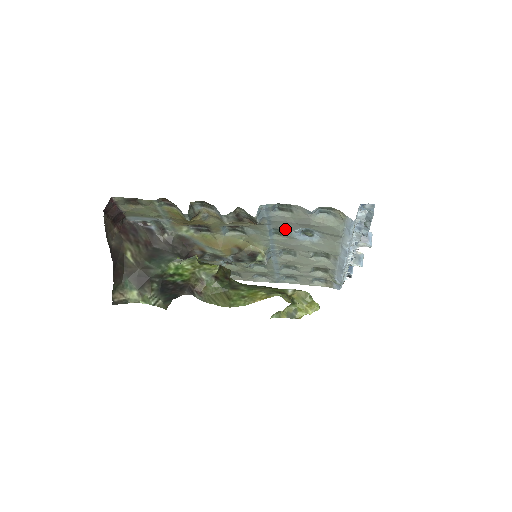
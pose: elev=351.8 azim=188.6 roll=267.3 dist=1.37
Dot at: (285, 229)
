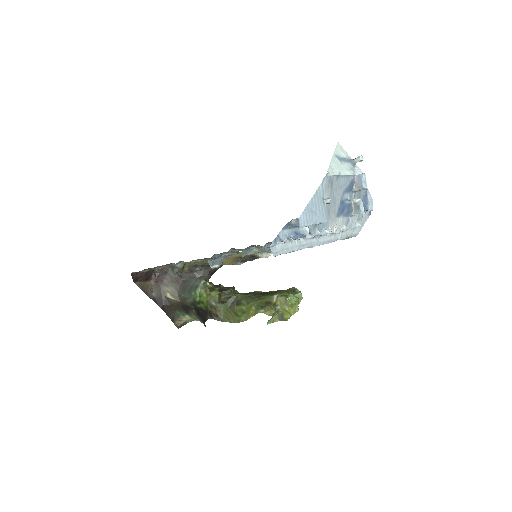
Dot at: occluded
